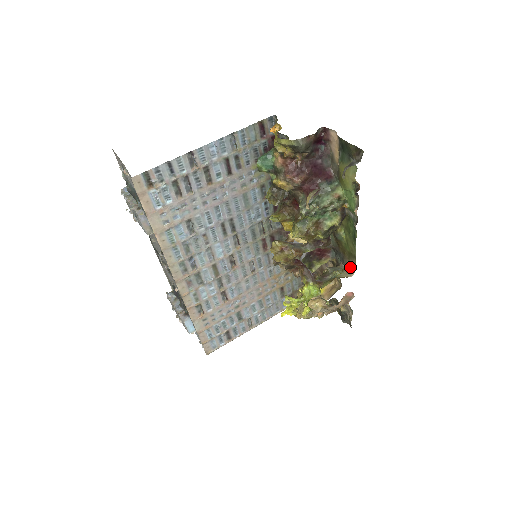
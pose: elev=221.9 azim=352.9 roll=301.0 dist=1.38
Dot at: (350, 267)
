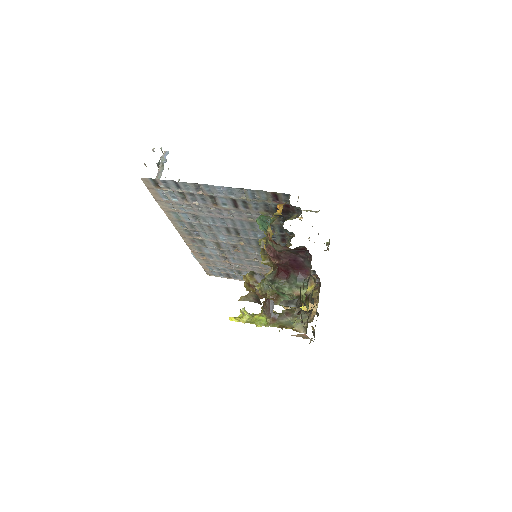
Dot at: (307, 327)
